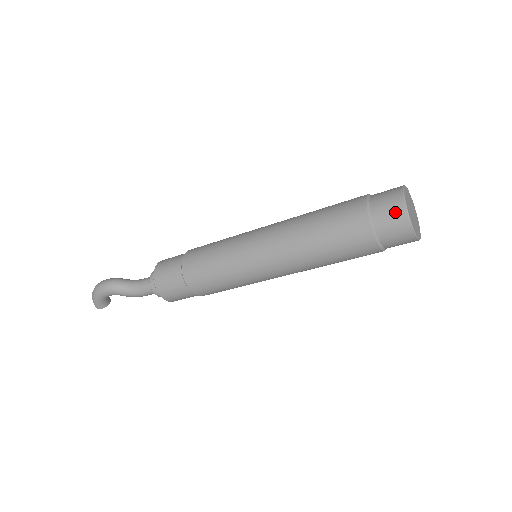
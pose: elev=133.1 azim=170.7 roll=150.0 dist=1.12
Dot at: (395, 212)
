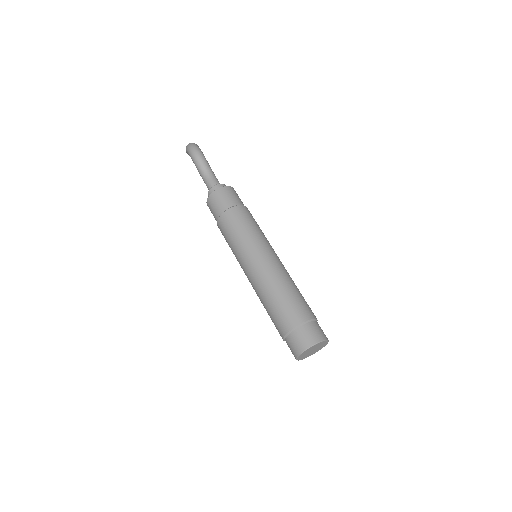
Dot at: (298, 347)
